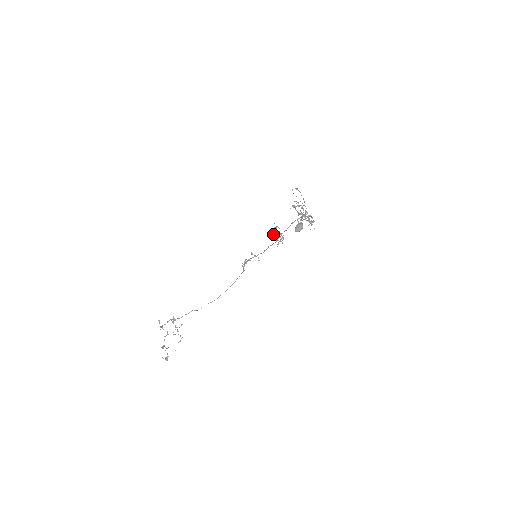
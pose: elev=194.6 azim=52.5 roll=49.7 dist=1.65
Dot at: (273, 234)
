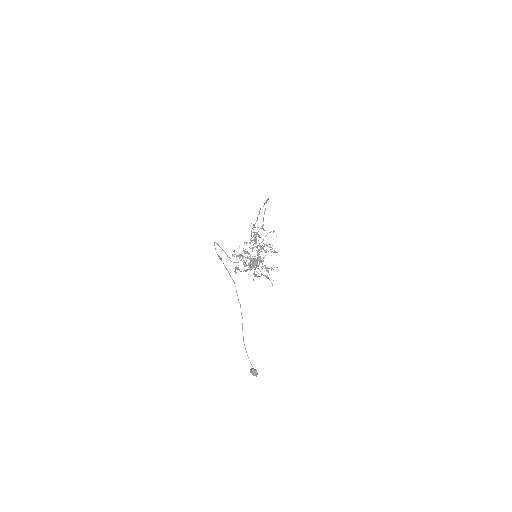
Dot at: (248, 267)
